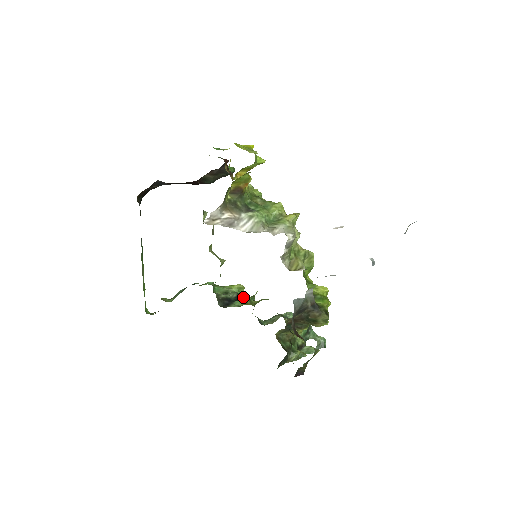
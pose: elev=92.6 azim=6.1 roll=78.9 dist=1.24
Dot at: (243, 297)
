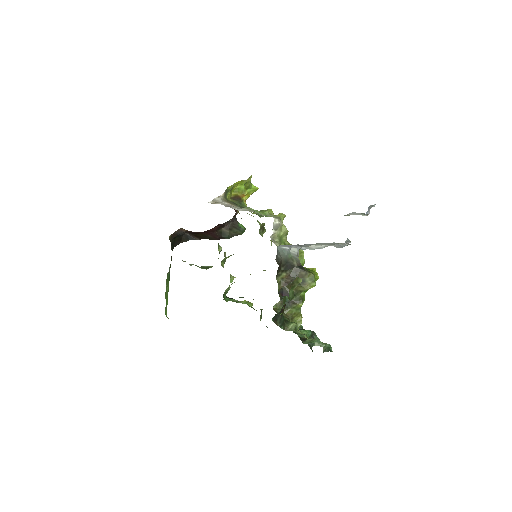
Dot at: occluded
